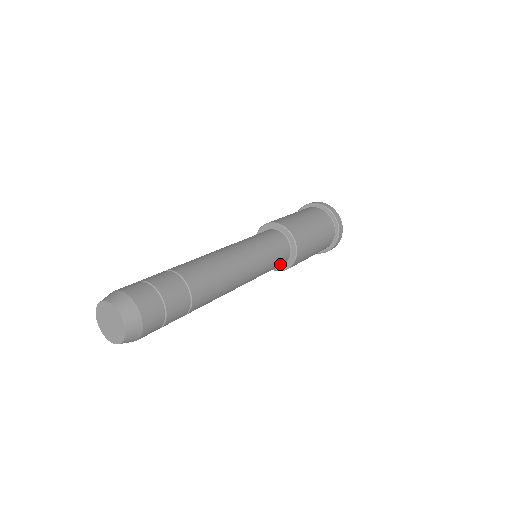
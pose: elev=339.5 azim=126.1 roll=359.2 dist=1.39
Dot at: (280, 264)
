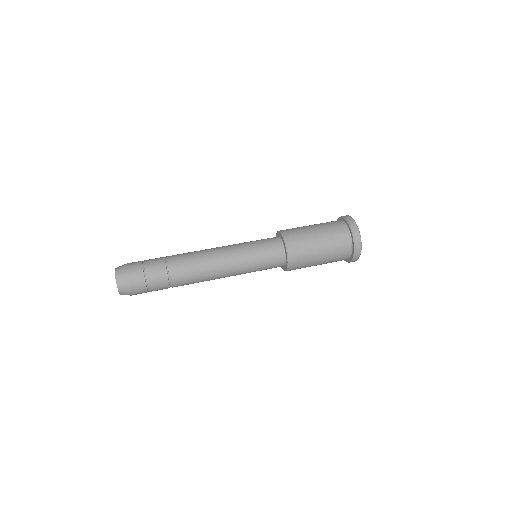
Dot at: (275, 254)
